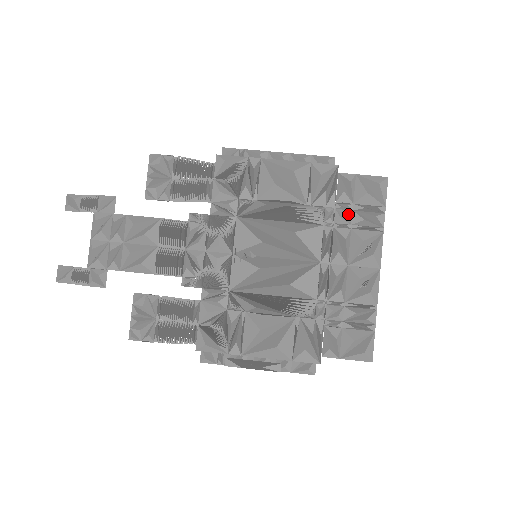
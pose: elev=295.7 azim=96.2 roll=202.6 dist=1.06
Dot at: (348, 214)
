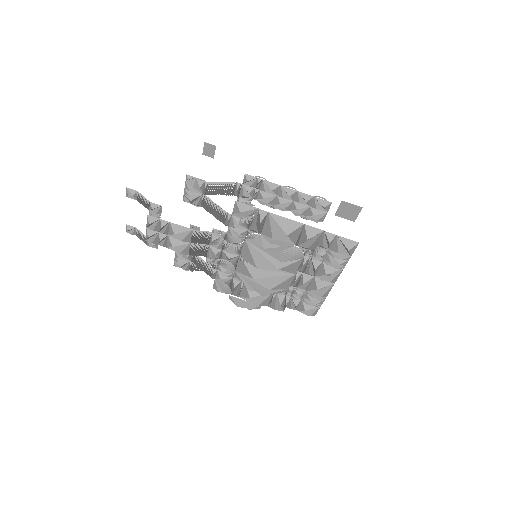
Dot at: (322, 256)
